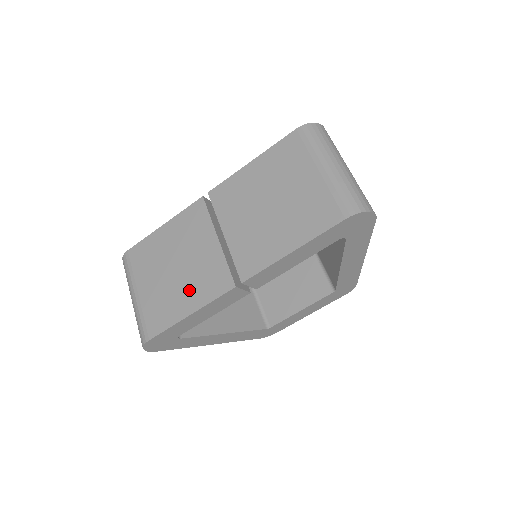
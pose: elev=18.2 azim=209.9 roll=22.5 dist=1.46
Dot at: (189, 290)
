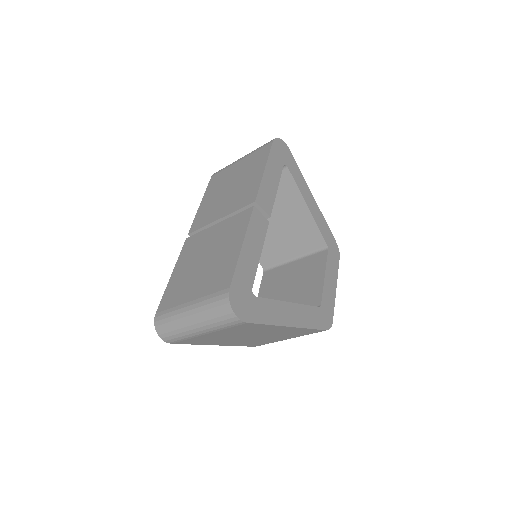
Dot at: (227, 246)
